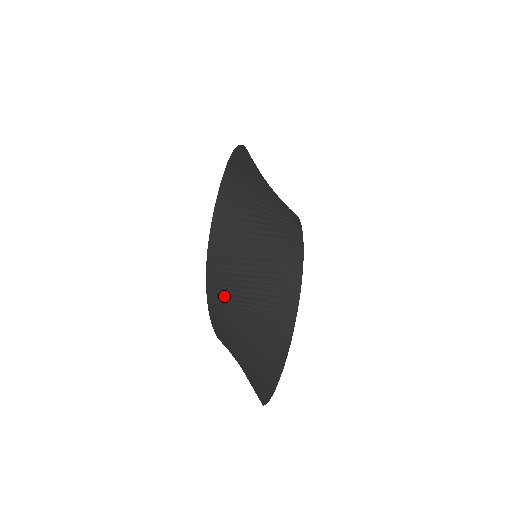
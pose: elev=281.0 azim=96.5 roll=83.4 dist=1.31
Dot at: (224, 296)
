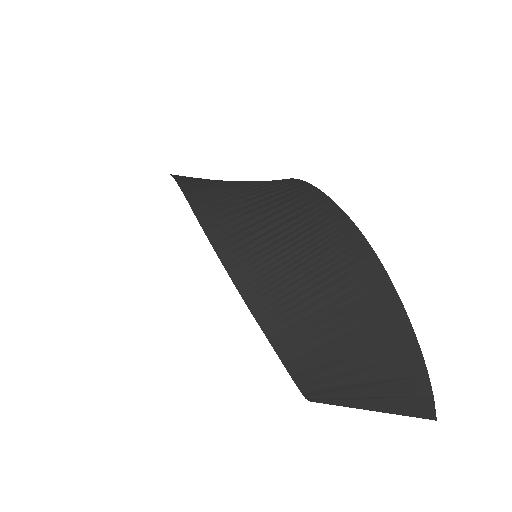
Dot at: (242, 246)
